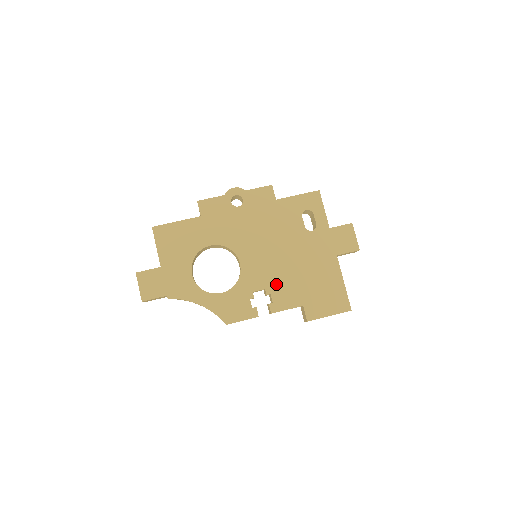
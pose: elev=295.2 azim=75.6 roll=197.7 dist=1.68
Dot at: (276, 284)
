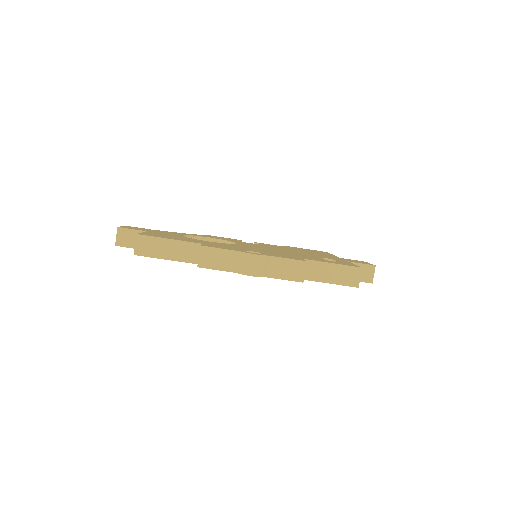
Dot at: occluded
